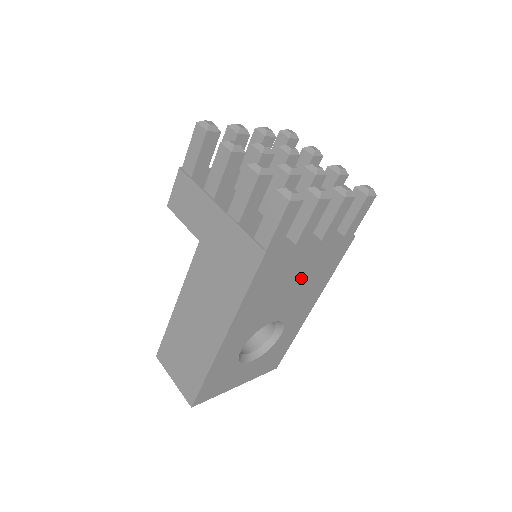
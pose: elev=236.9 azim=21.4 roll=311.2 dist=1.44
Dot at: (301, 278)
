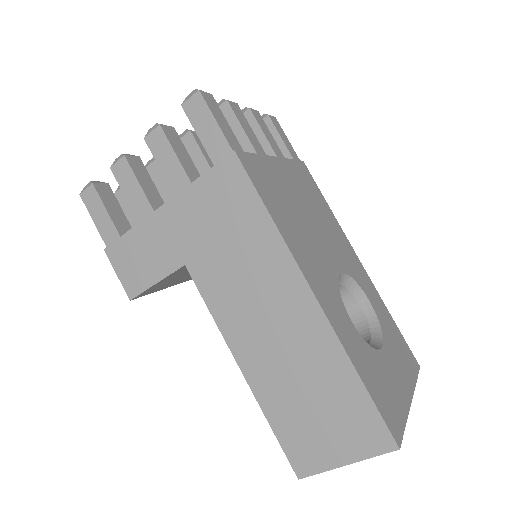
Dot at: (306, 207)
